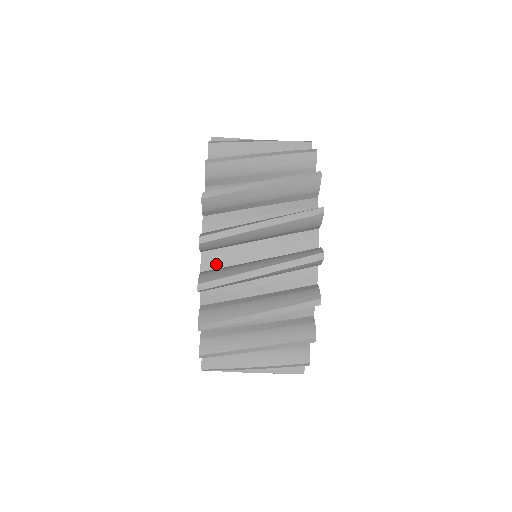
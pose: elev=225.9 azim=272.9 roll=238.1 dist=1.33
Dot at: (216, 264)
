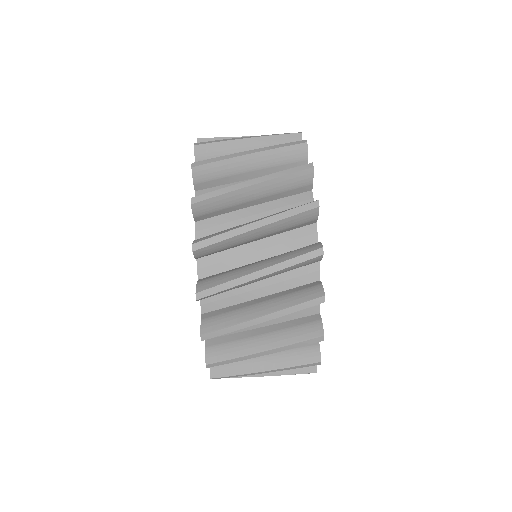
Dot at: (211, 232)
